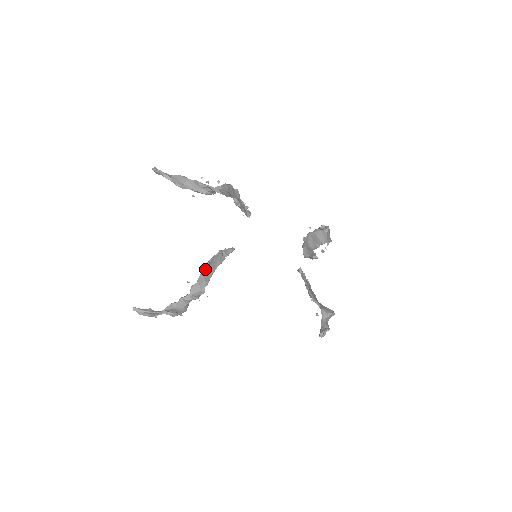
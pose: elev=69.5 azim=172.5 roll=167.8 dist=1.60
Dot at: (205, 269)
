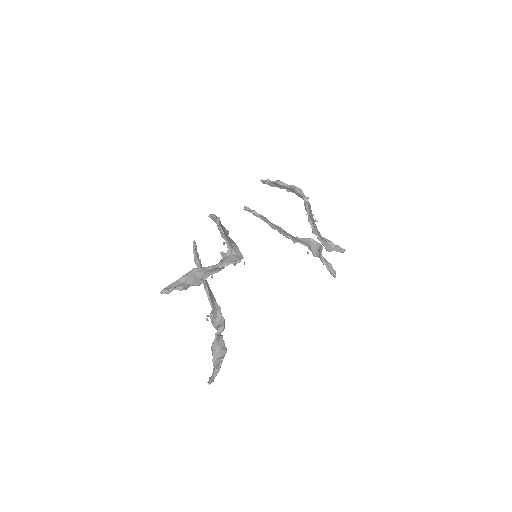
Dot at: (208, 292)
